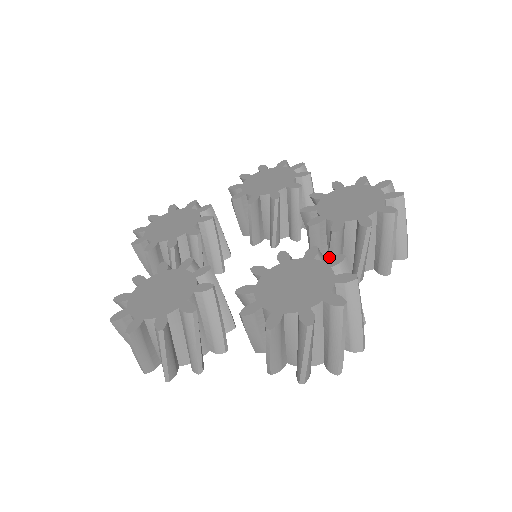
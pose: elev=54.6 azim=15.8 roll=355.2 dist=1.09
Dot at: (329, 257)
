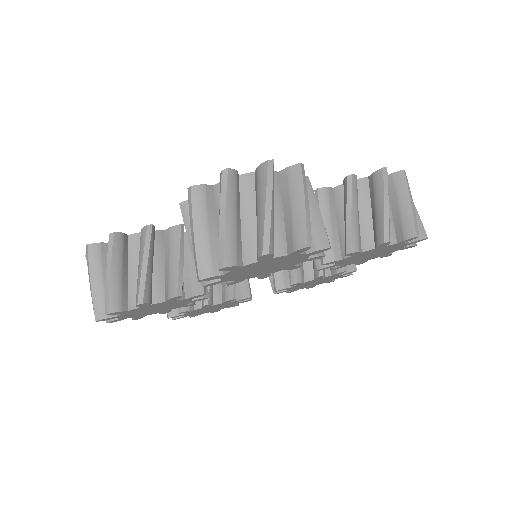
Dot at: occluded
